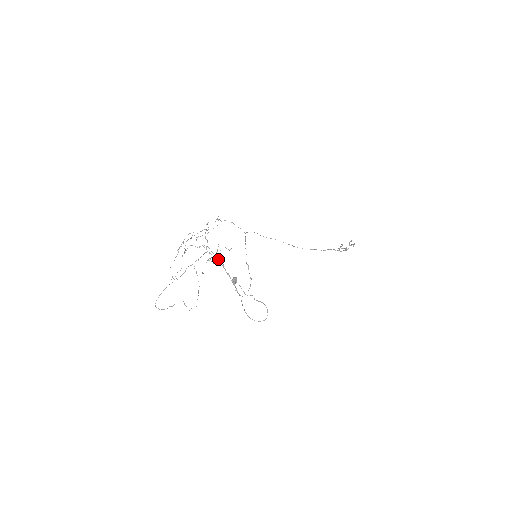
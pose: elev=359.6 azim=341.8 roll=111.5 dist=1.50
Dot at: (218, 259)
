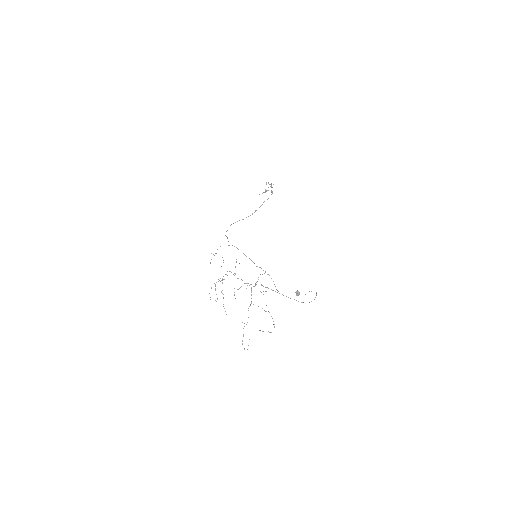
Dot at: occluded
